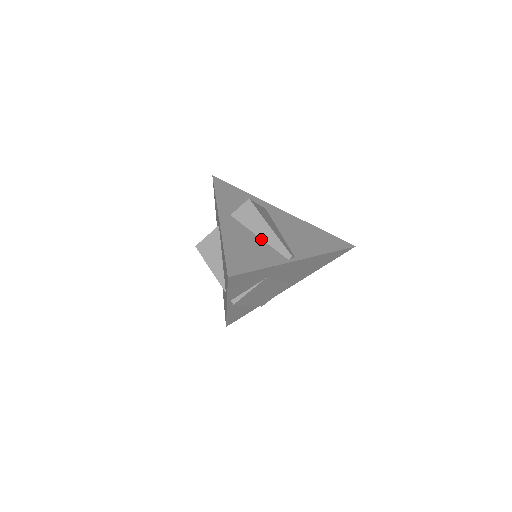
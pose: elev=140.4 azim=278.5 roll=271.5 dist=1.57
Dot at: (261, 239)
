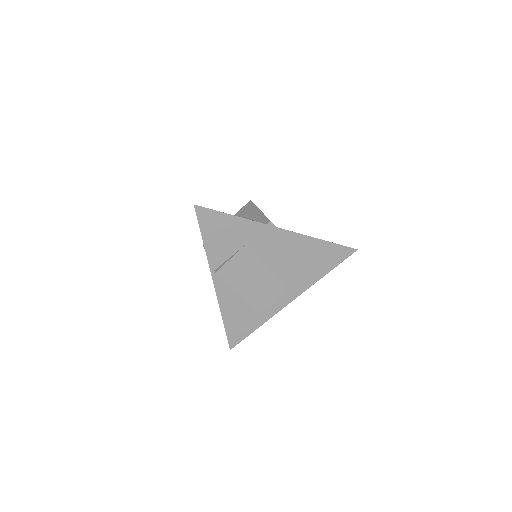
Dot at: occluded
